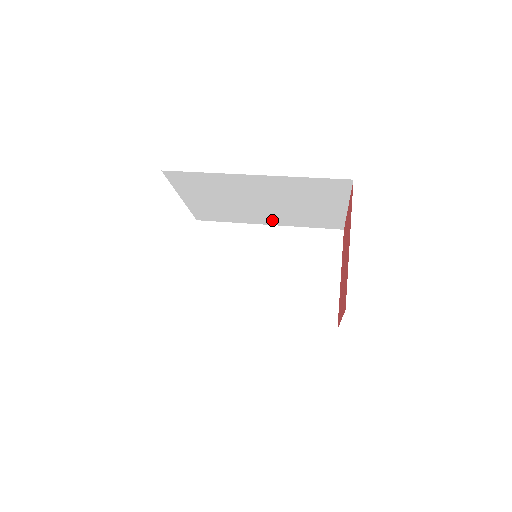
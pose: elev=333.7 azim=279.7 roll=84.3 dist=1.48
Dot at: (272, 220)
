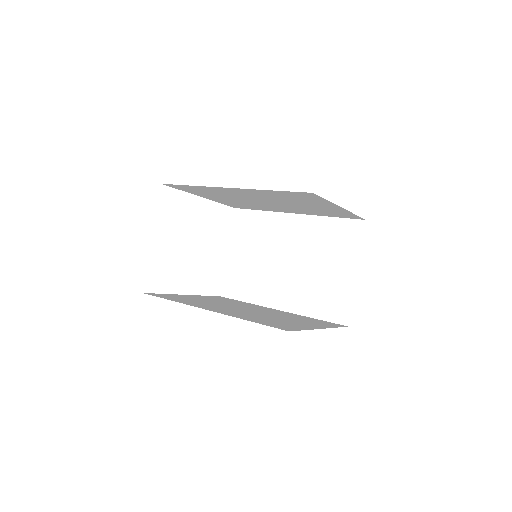
Dot at: (292, 211)
